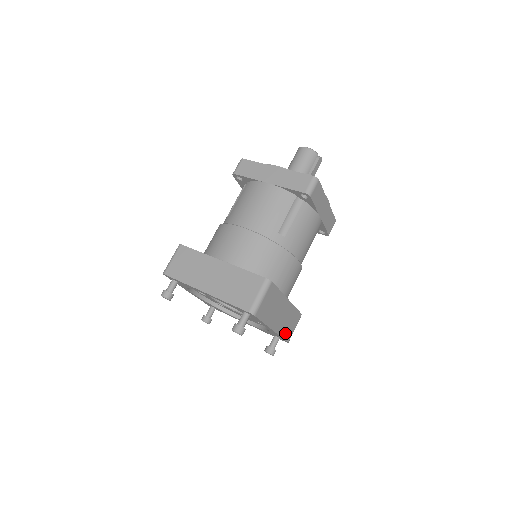
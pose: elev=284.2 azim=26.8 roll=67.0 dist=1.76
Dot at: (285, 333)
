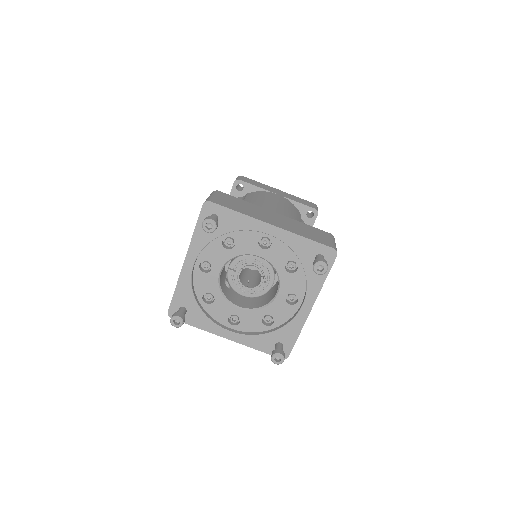
Dot at: occluded
